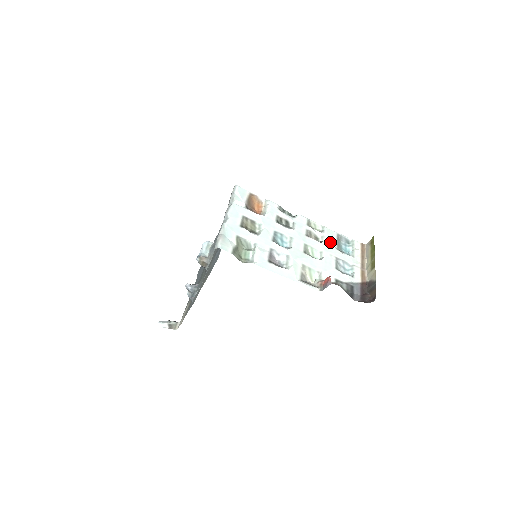
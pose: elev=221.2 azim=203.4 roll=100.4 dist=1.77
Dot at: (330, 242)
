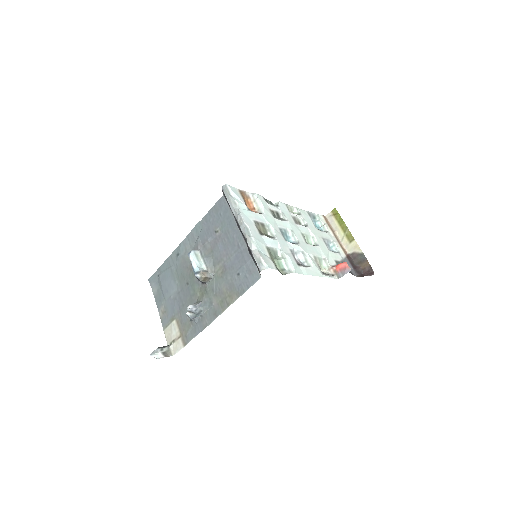
Dot at: (310, 223)
